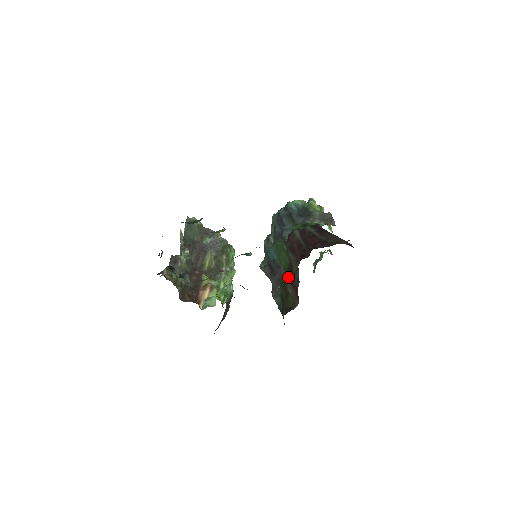
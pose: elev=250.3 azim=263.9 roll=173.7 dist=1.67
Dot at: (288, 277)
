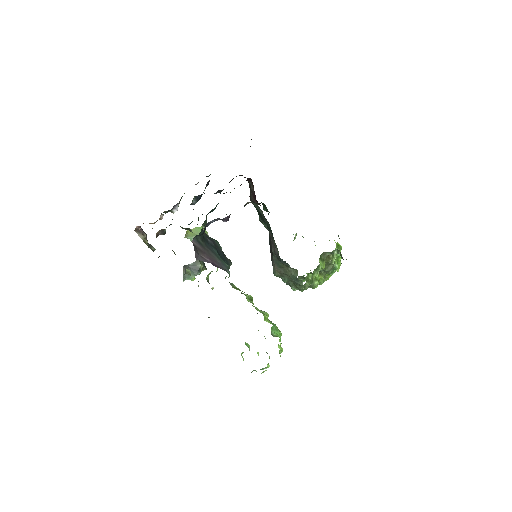
Dot at: occluded
